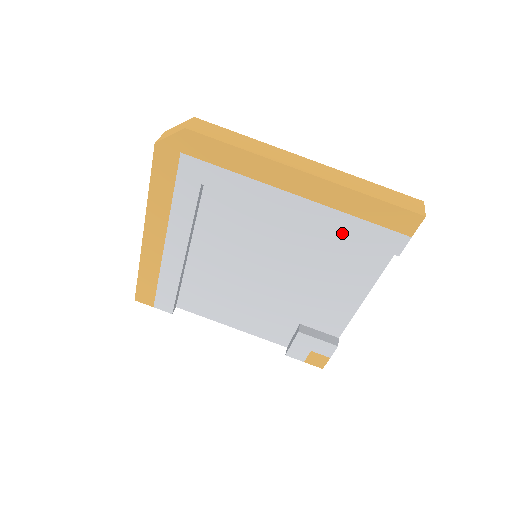
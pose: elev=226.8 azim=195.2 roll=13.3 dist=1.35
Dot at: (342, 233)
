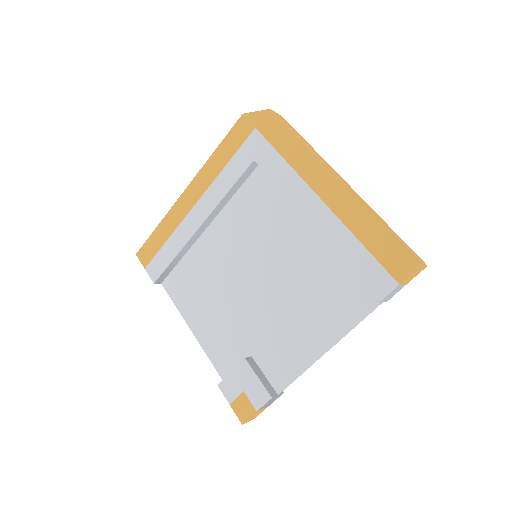
Dot at: (339, 253)
